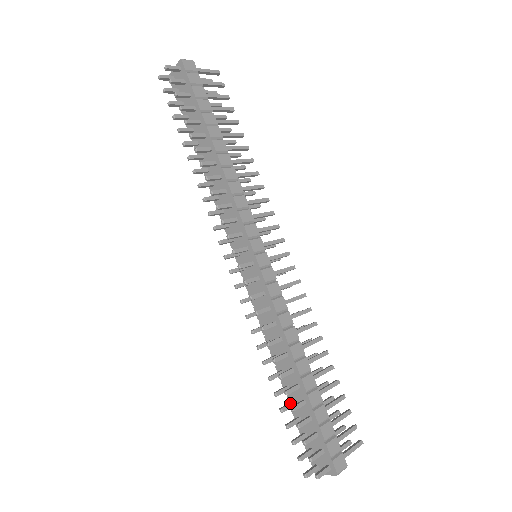
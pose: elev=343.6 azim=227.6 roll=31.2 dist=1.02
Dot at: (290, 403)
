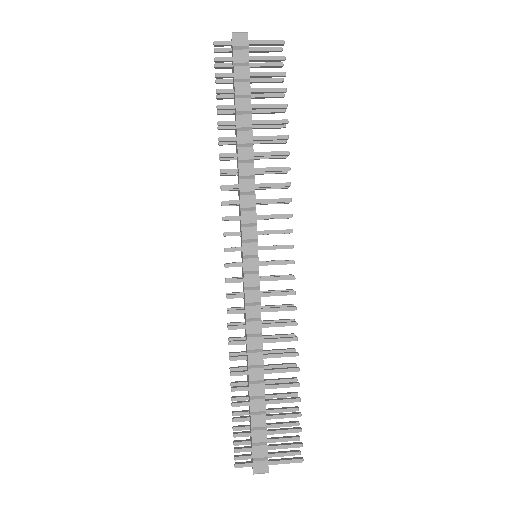
Dot at: (243, 397)
